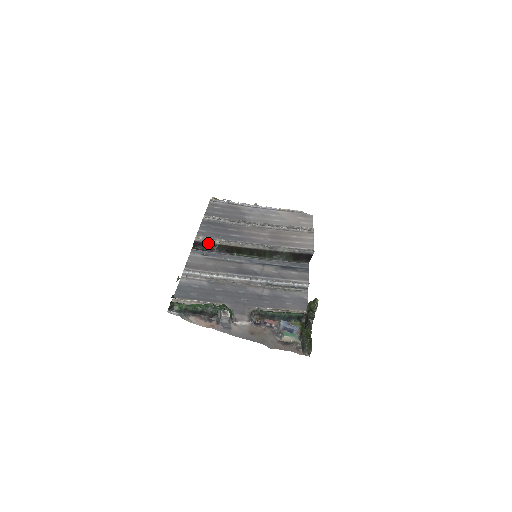
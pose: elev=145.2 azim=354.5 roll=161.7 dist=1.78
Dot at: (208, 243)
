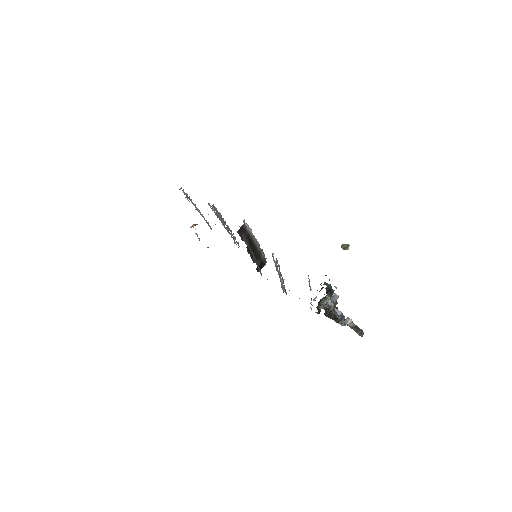
Dot at: (246, 231)
